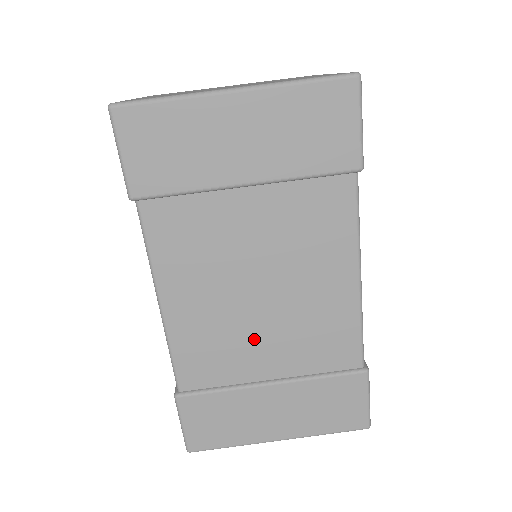
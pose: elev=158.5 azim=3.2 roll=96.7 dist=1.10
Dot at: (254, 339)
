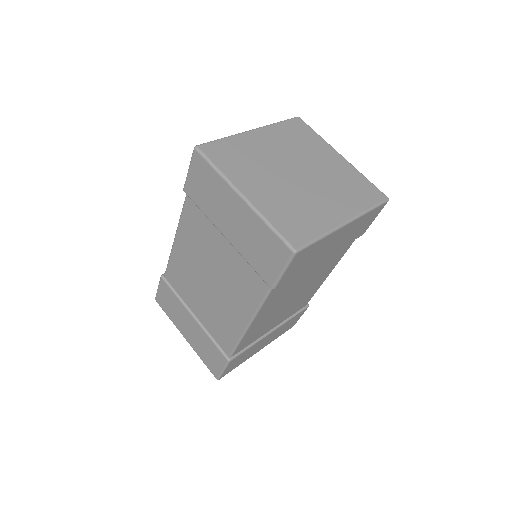
Dot at: (277, 318)
